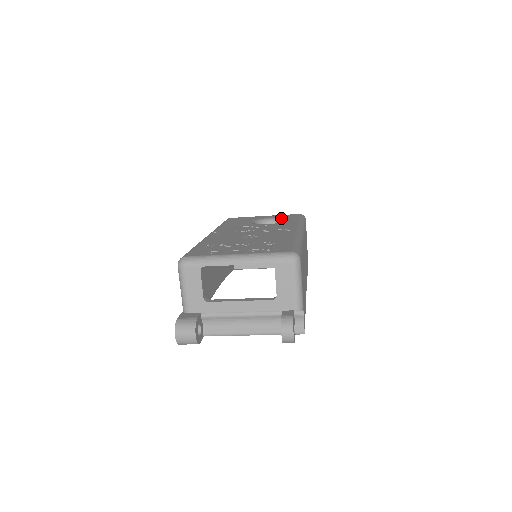
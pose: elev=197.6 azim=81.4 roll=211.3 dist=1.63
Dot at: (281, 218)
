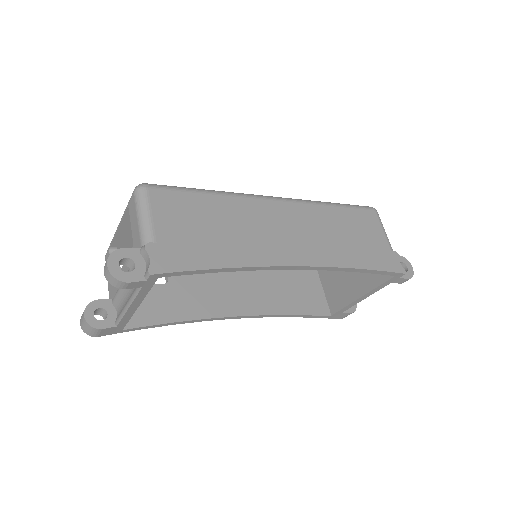
Dot at: occluded
